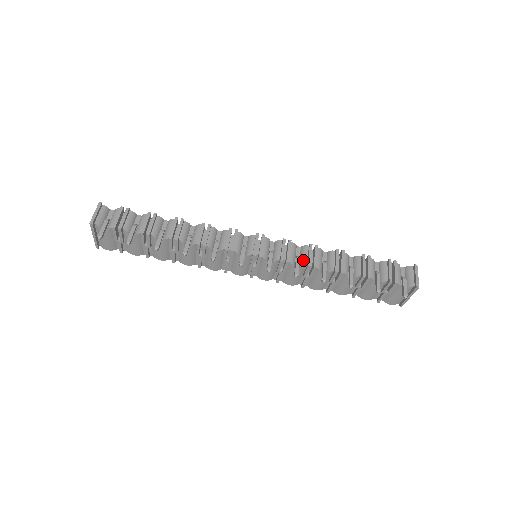
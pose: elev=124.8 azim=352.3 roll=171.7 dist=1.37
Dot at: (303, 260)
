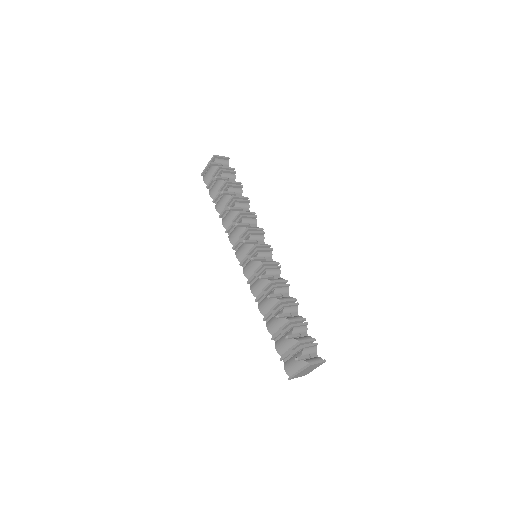
Dot at: (273, 279)
